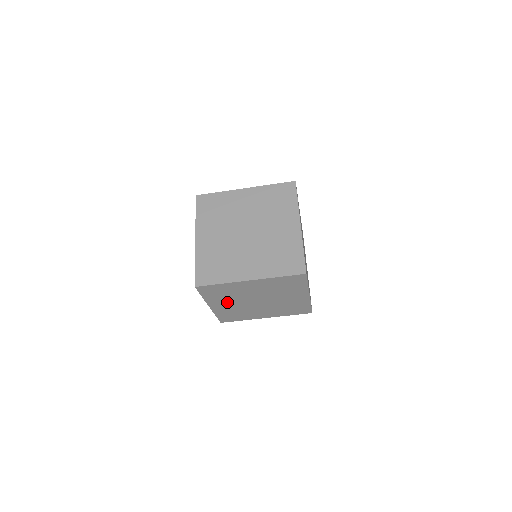
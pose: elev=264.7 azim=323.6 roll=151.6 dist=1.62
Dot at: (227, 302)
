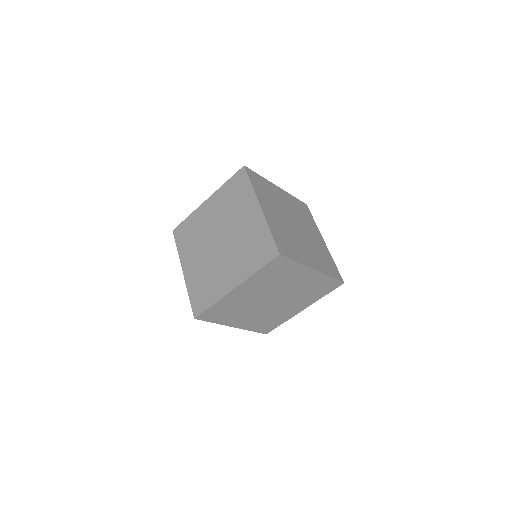
Dot at: (244, 316)
